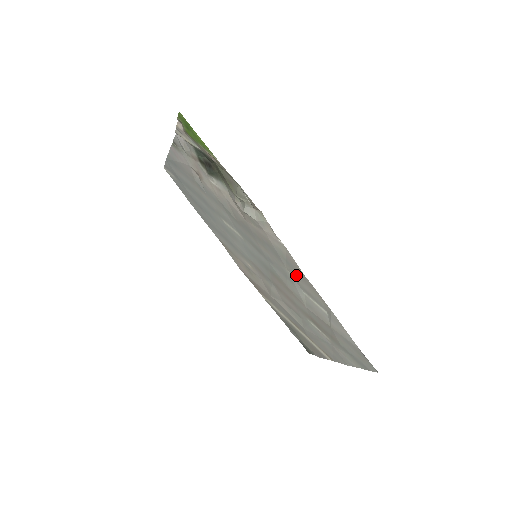
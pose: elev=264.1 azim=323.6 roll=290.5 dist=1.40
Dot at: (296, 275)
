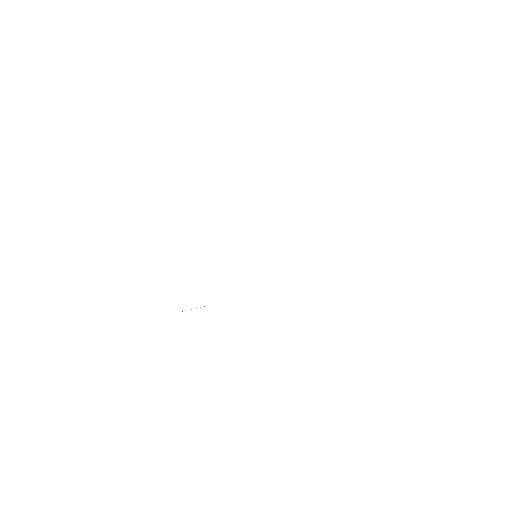
Dot at: occluded
